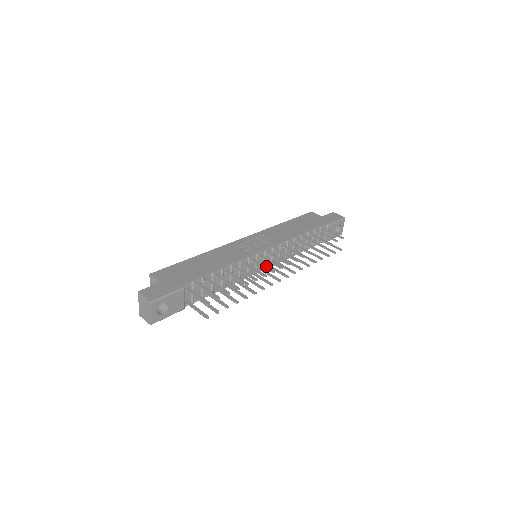
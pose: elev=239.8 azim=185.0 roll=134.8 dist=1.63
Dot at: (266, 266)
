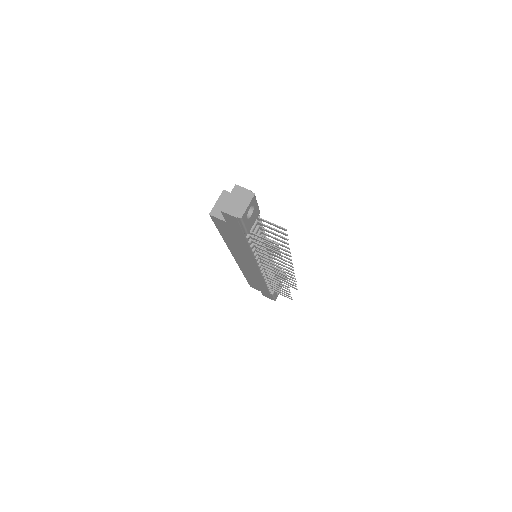
Dot at: (282, 255)
